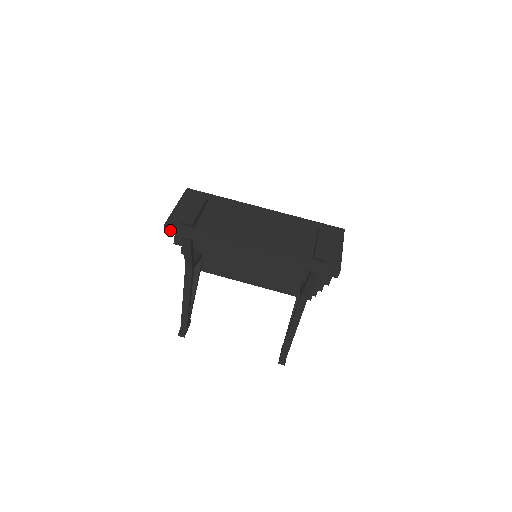
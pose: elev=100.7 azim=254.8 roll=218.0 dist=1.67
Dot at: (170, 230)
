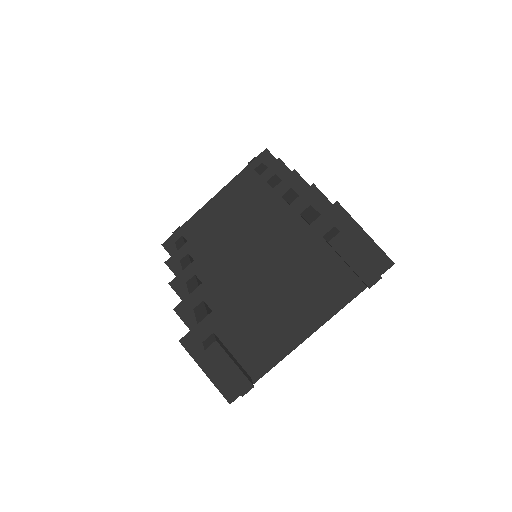
Dot at: (236, 398)
